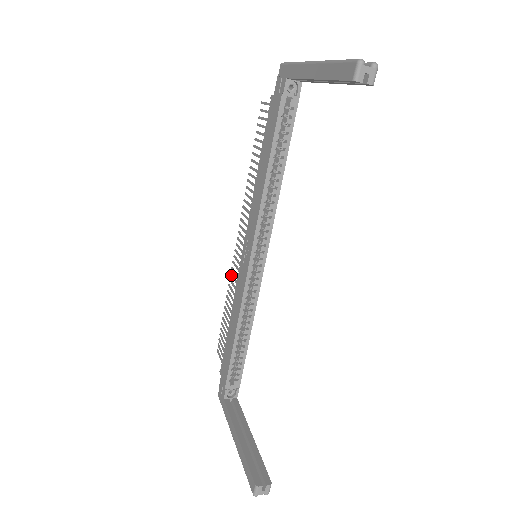
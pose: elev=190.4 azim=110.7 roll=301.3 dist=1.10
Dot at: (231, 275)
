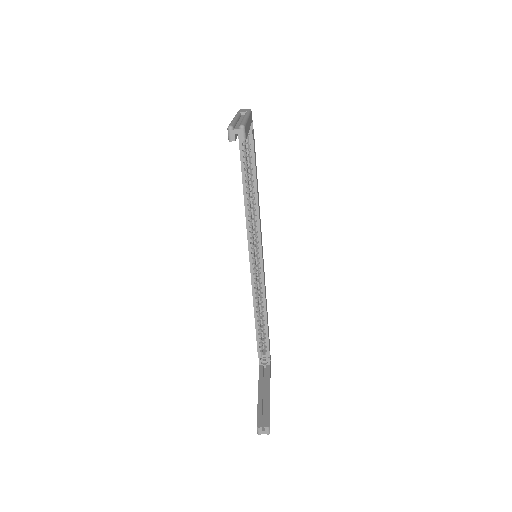
Dot at: occluded
